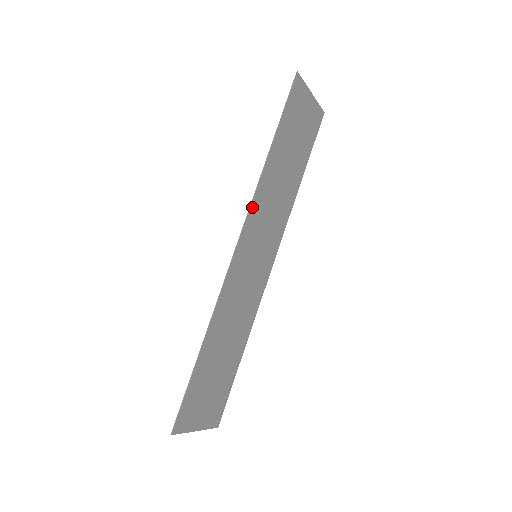
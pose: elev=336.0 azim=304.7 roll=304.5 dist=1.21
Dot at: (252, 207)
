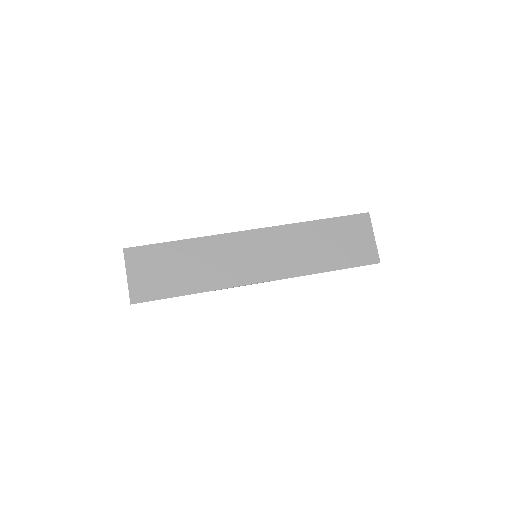
Dot at: (279, 228)
